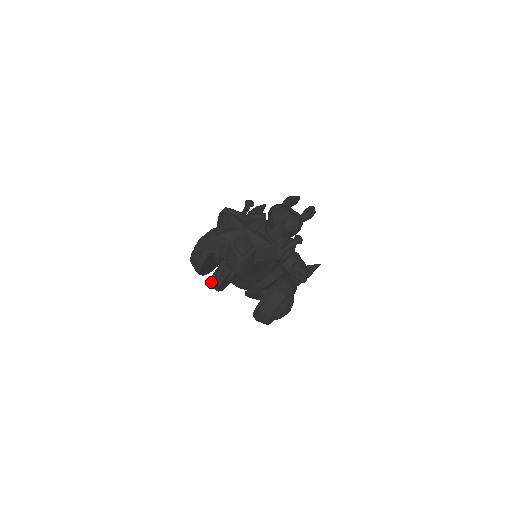
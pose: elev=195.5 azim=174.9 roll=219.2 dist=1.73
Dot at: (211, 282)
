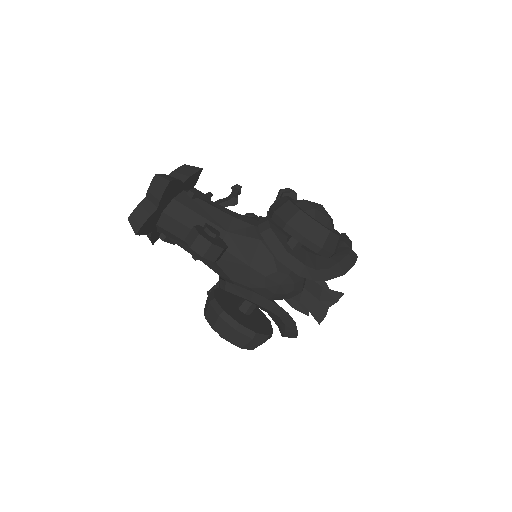
Dot at: (195, 249)
